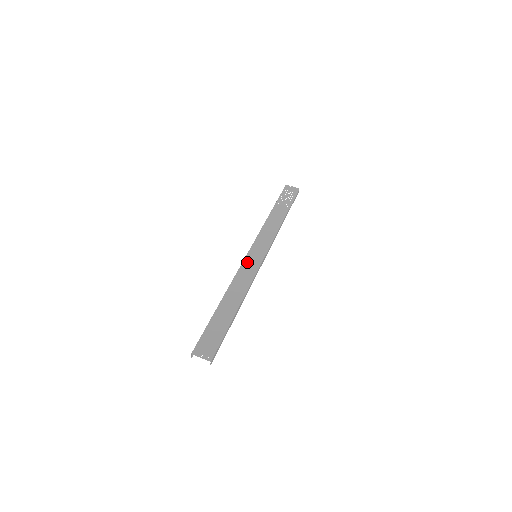
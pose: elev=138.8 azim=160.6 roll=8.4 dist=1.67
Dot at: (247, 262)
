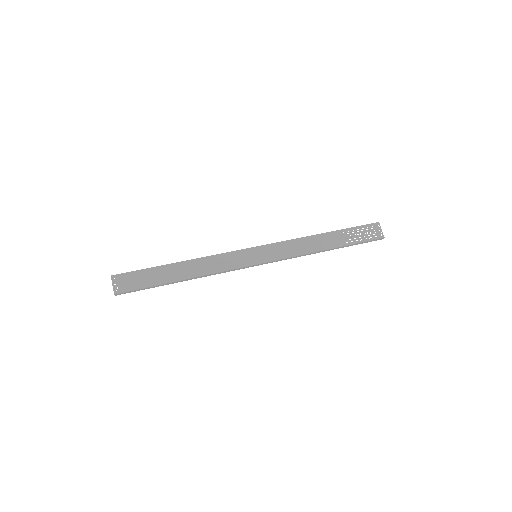
Dot at: (241, 254)
